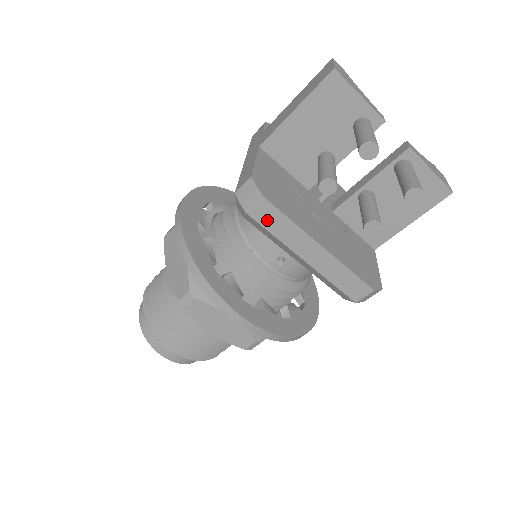
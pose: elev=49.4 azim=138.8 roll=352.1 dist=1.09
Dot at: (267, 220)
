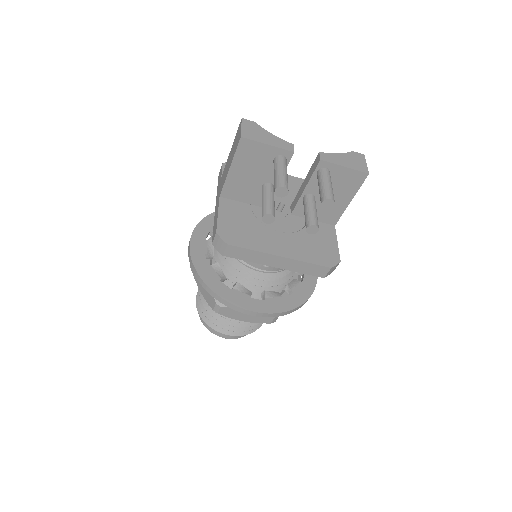
Dot at: (238, 255)
